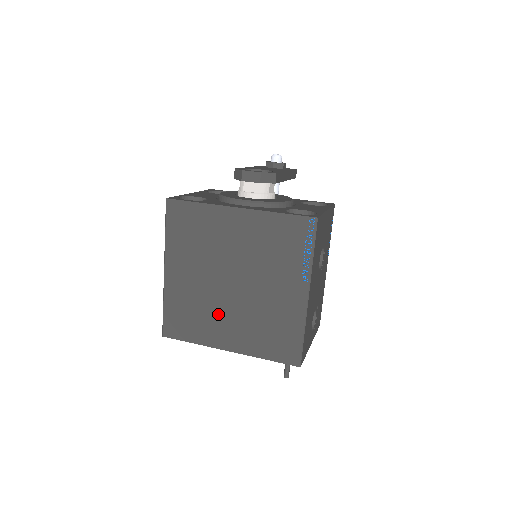
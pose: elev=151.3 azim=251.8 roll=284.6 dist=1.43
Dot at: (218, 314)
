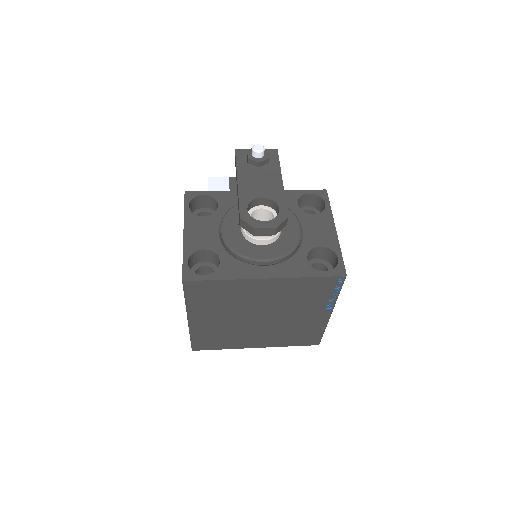
Dot at: (247, 334)
